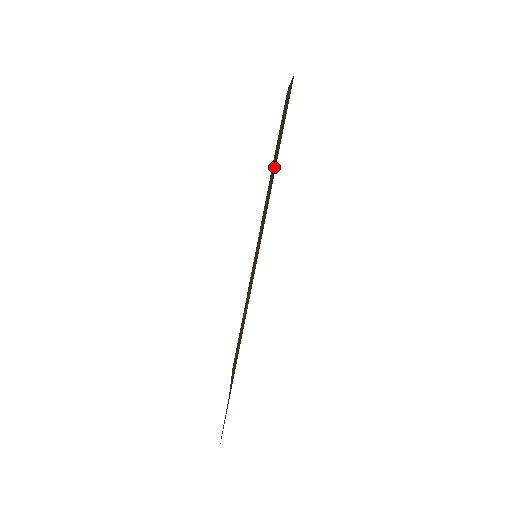
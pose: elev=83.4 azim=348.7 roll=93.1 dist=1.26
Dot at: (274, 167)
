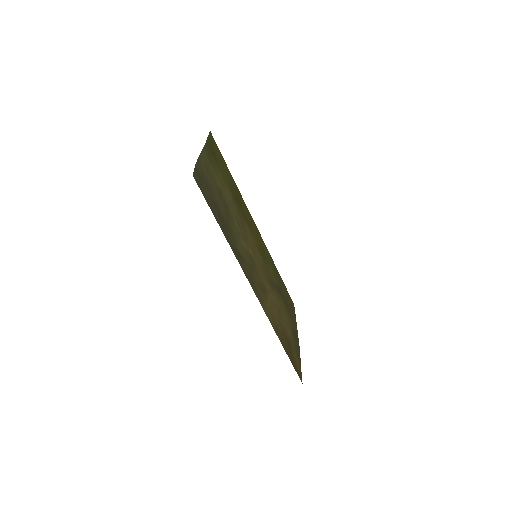
Dot at: (224, 229)
